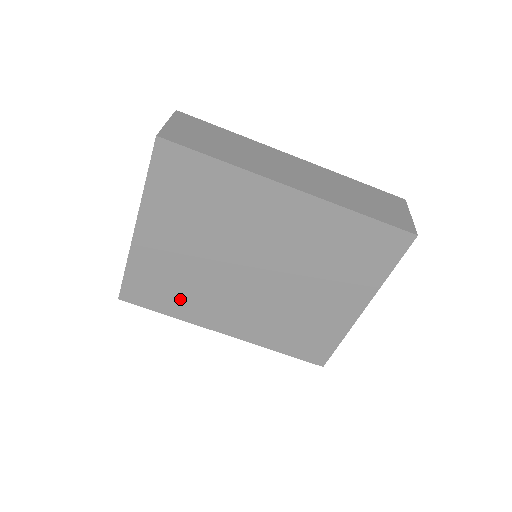
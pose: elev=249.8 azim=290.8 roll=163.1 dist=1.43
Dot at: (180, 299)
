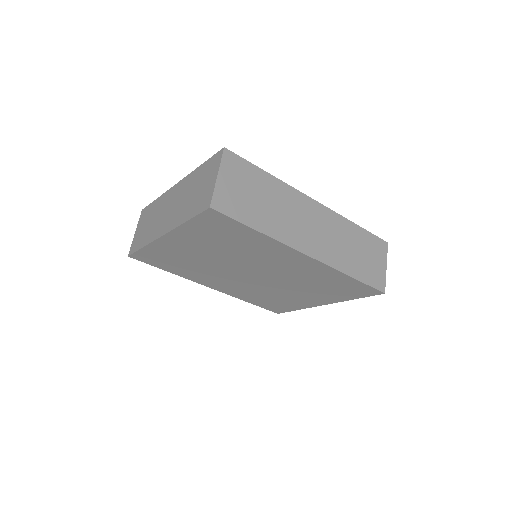
Dot at: (183, 269)
